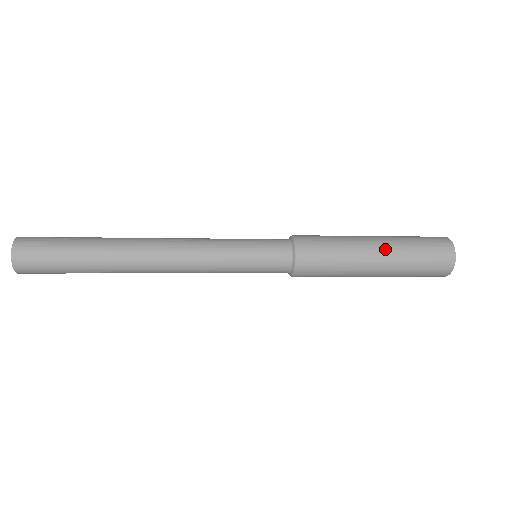
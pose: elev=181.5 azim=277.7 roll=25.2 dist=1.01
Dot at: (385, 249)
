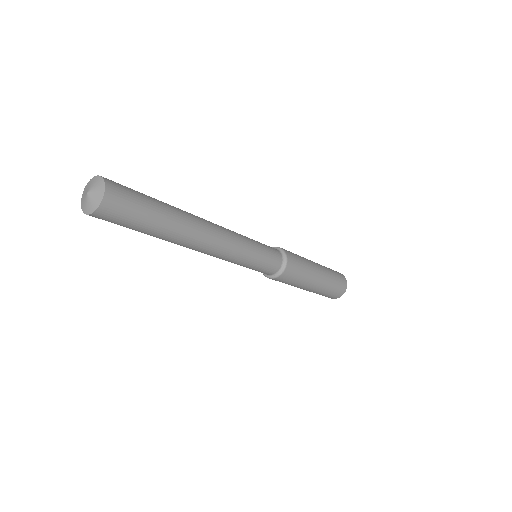
Dot at: (316, 263)
